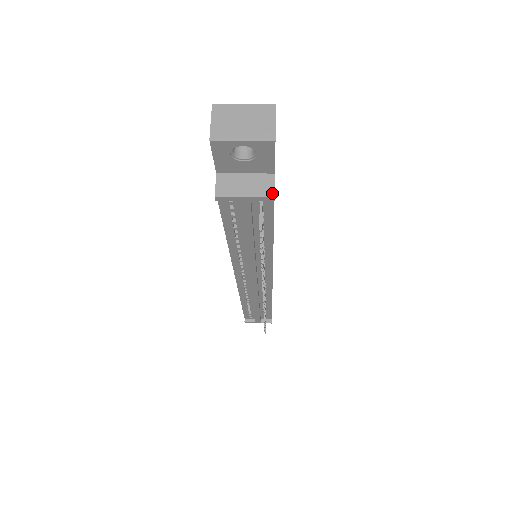
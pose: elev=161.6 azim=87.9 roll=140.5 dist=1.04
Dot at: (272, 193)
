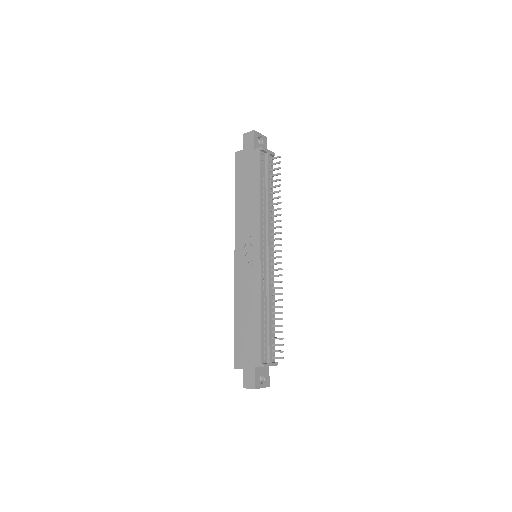
Dot at: (273, 153)
